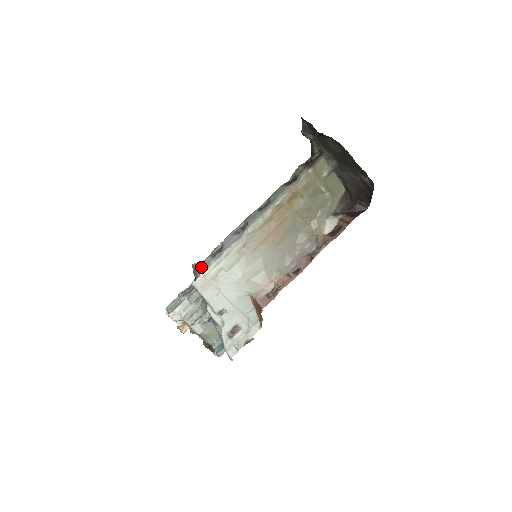
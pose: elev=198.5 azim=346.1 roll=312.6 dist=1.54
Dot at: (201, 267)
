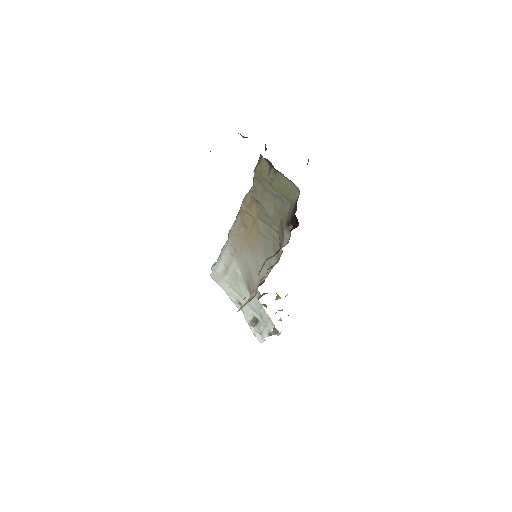
Dot at: occluded
